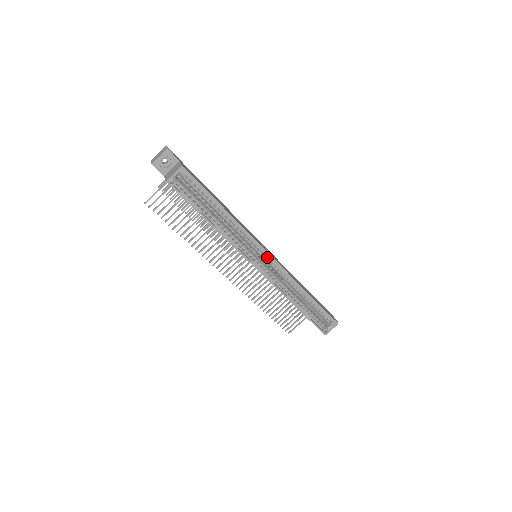
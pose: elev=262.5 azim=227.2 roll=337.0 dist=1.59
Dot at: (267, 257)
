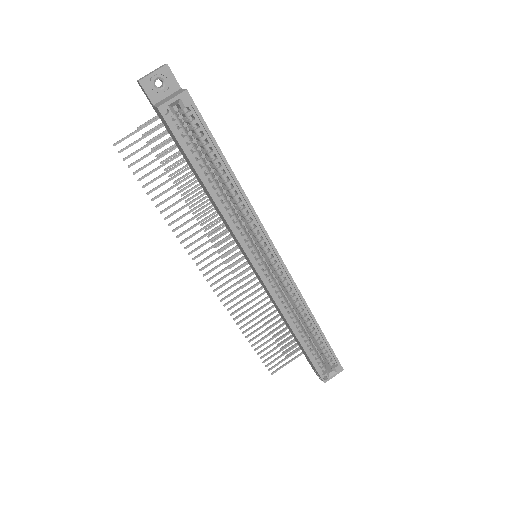
Dot at: (274, 258)
